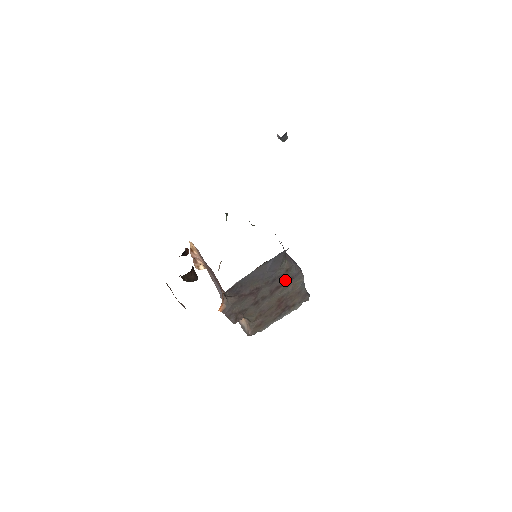
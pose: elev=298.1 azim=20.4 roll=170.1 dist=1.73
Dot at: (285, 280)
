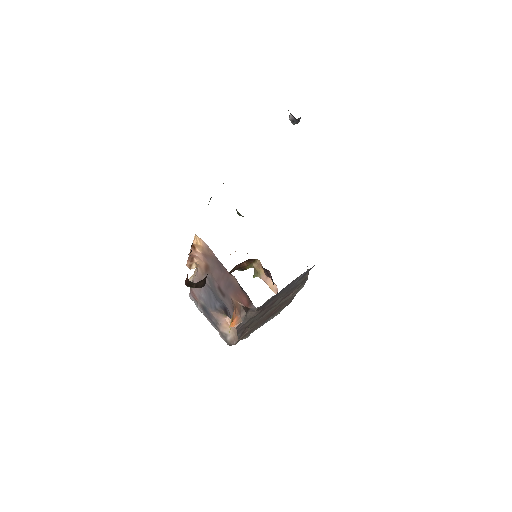
Dot at: (295, 288)
